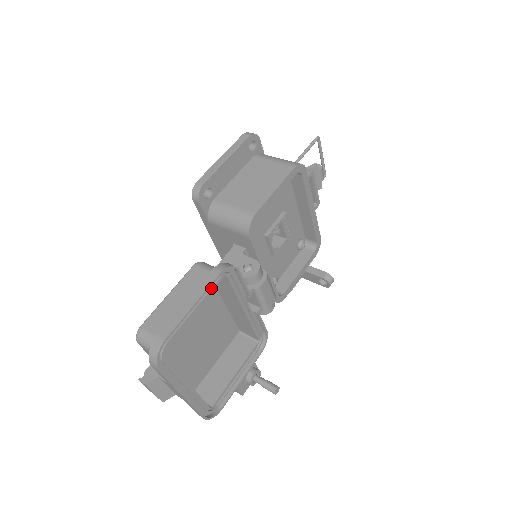
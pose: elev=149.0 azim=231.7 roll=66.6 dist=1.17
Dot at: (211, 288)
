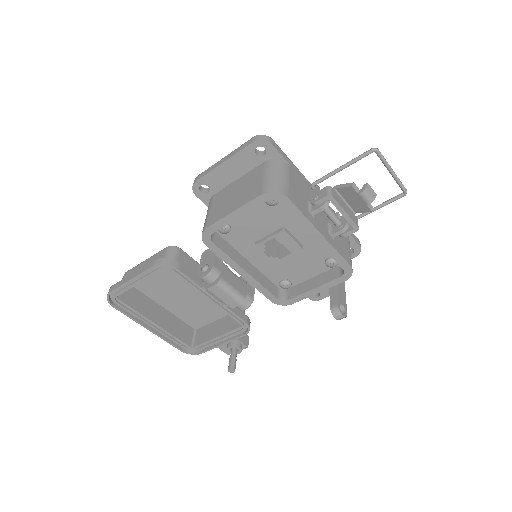
Dot at: (150, 273)
